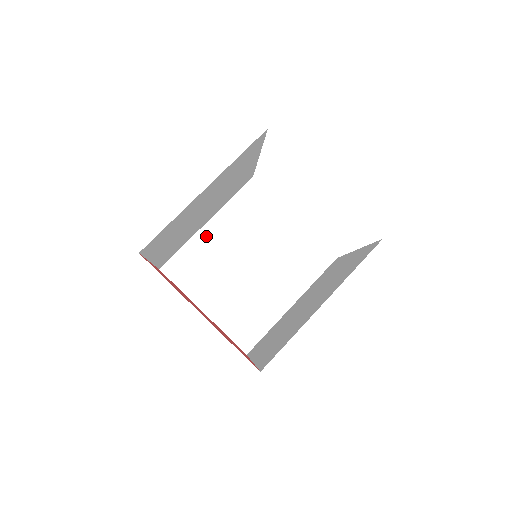
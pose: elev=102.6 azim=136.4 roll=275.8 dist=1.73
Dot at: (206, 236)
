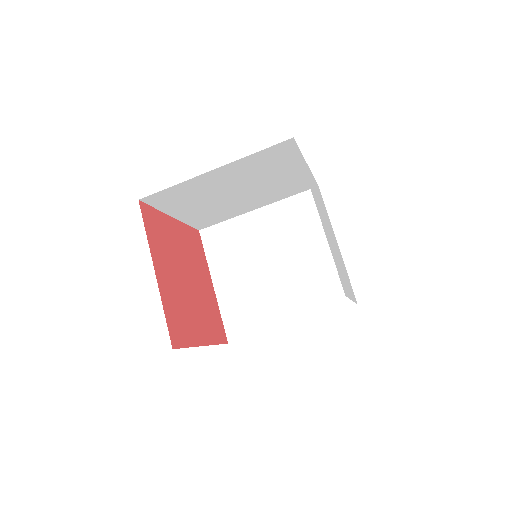
Dot at: (205, 179)
